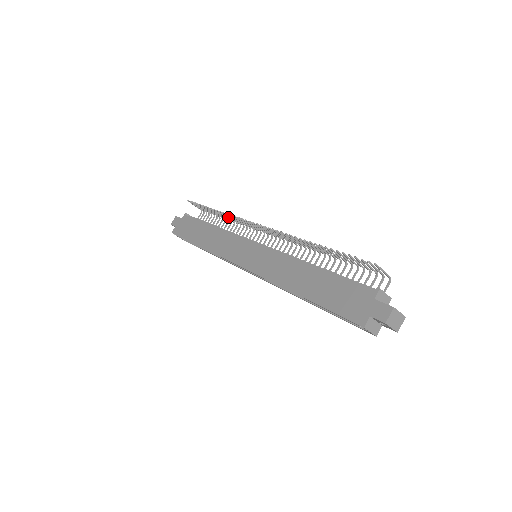
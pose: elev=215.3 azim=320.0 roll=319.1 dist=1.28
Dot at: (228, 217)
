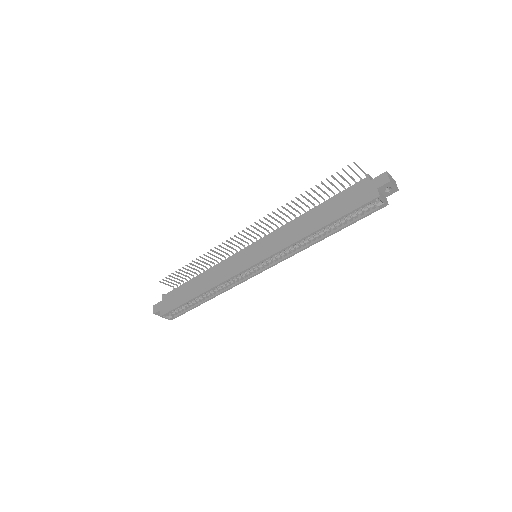
Dot at: (208, 260)
